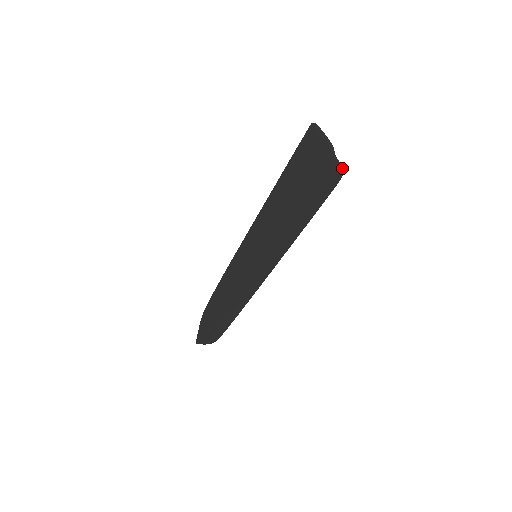
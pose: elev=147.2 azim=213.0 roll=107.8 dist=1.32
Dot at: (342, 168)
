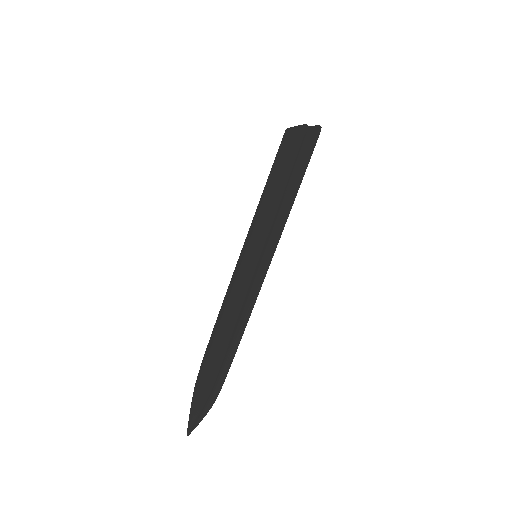
Dot at: (319, 125)
